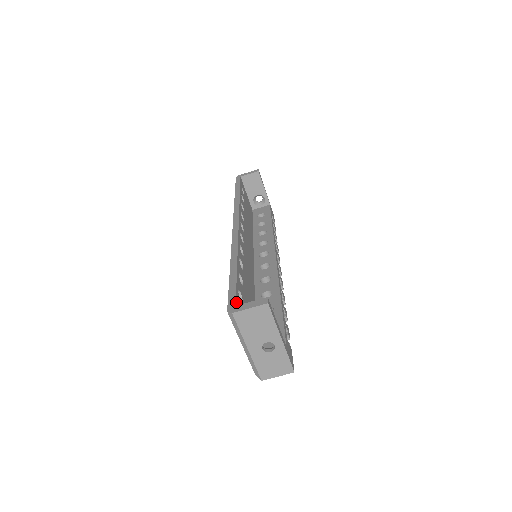
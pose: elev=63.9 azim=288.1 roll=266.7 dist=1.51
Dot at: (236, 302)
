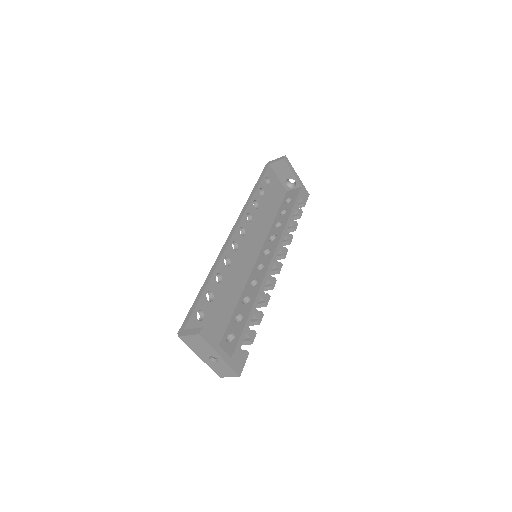
Dot at: (187, 325)
